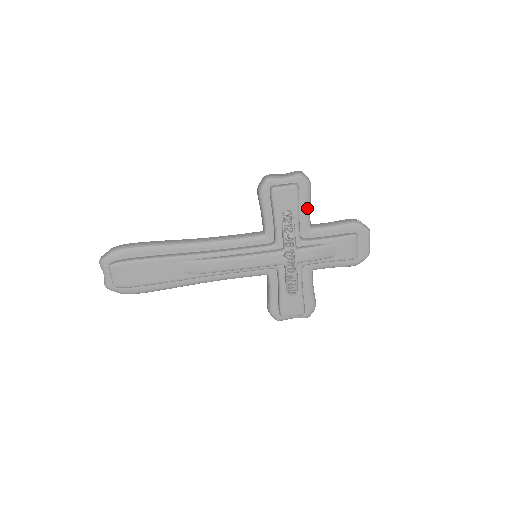
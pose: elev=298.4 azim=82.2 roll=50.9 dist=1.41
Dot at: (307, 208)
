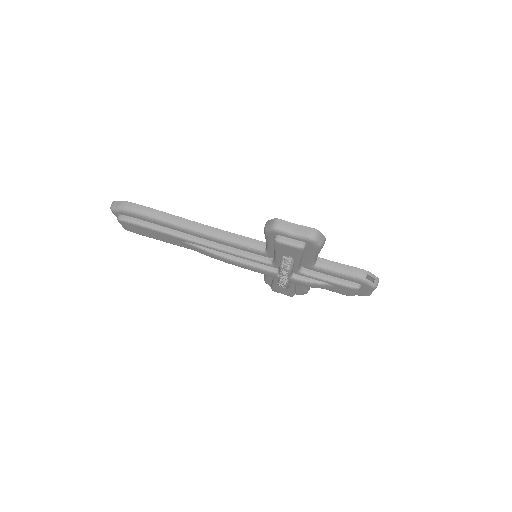
Dot at: (313, 256)
